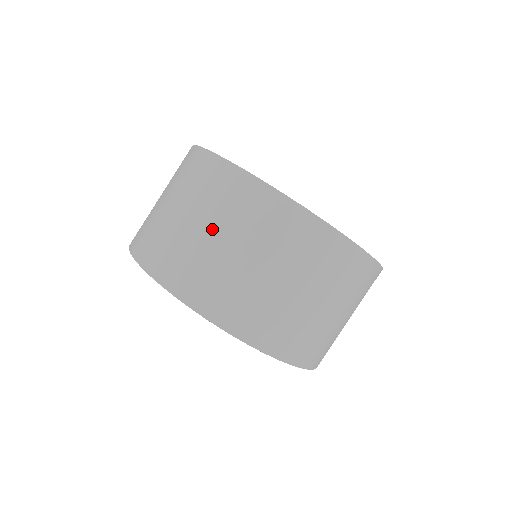
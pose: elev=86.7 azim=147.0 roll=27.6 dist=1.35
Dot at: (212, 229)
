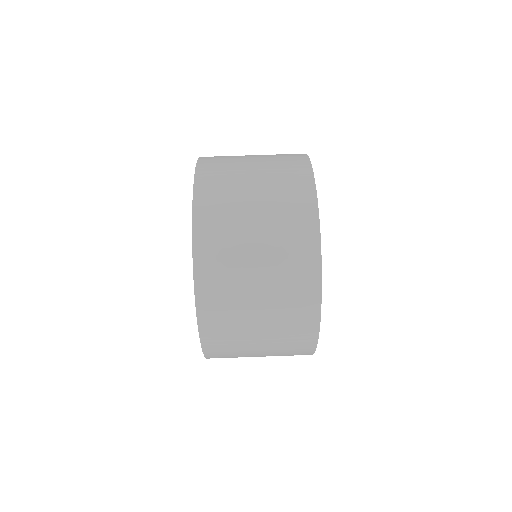
Dot at: (262, 268)
